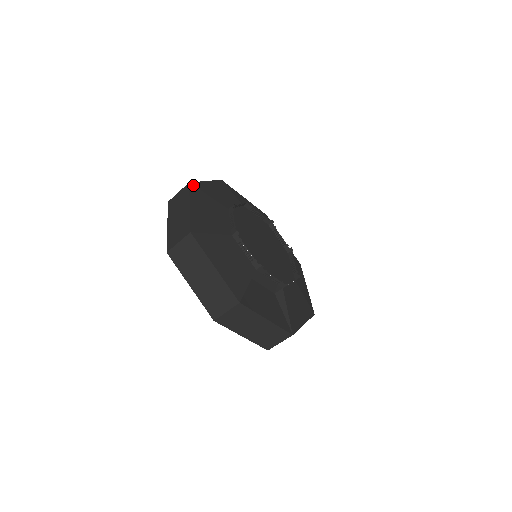
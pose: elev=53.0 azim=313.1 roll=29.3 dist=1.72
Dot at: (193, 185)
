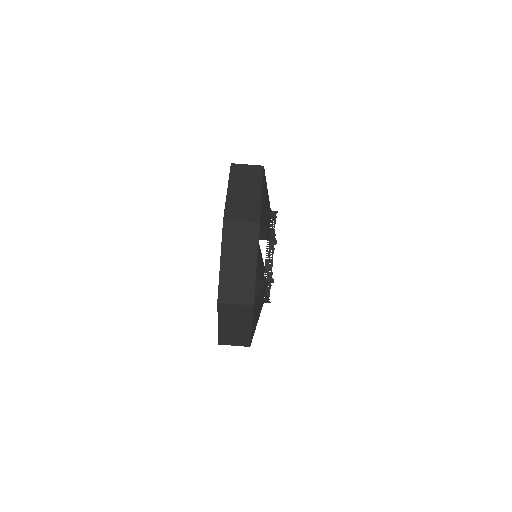
Dot at: occluded
